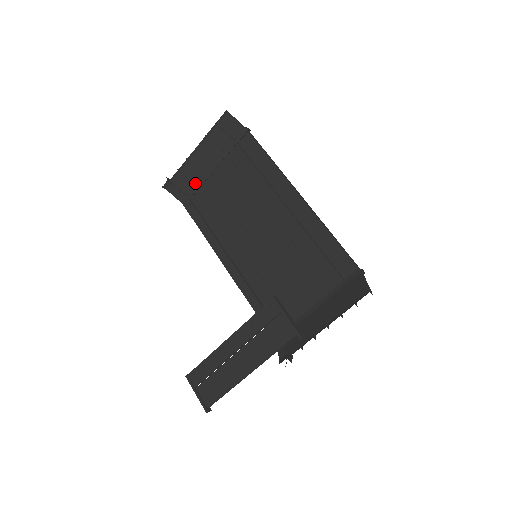
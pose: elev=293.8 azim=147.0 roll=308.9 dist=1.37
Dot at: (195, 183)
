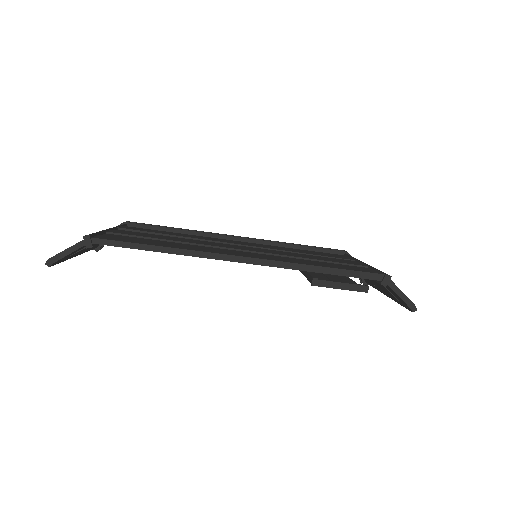
Dot at: occluded
